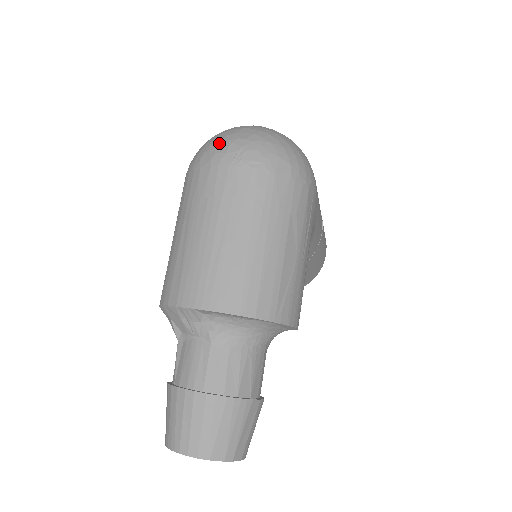
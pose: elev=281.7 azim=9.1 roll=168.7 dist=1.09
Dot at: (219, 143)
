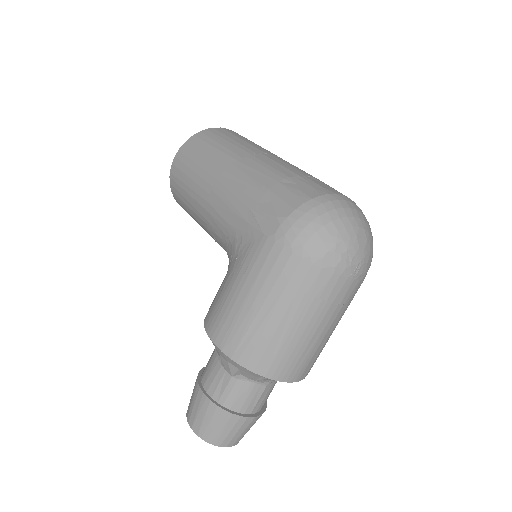
Dot at: (345, 248)
